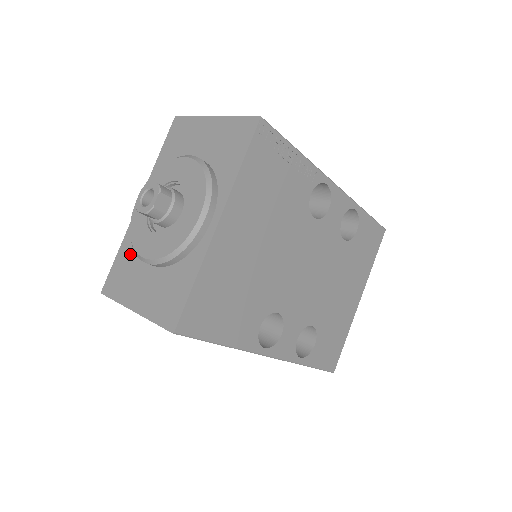
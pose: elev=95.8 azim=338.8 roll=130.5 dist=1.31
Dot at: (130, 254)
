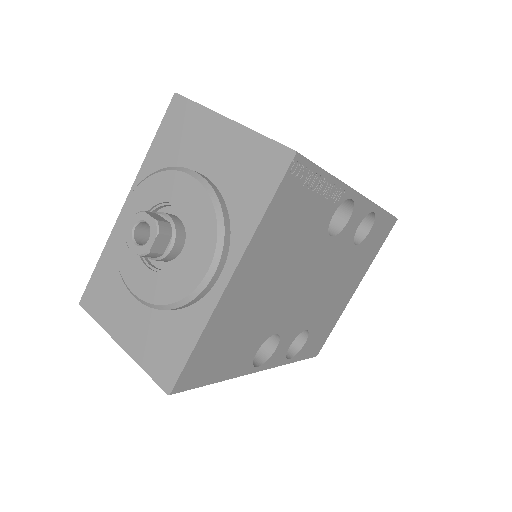
Dot at: (114, 270)
